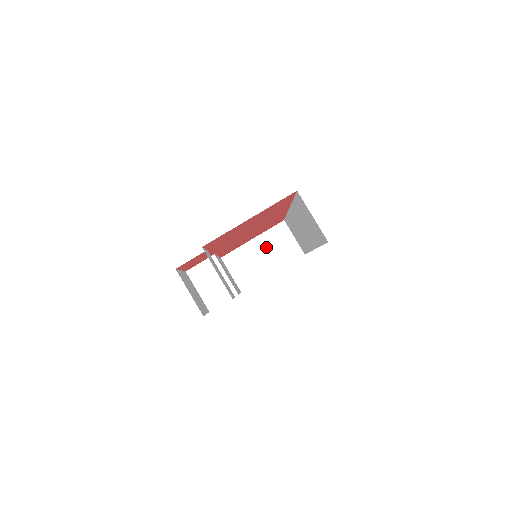
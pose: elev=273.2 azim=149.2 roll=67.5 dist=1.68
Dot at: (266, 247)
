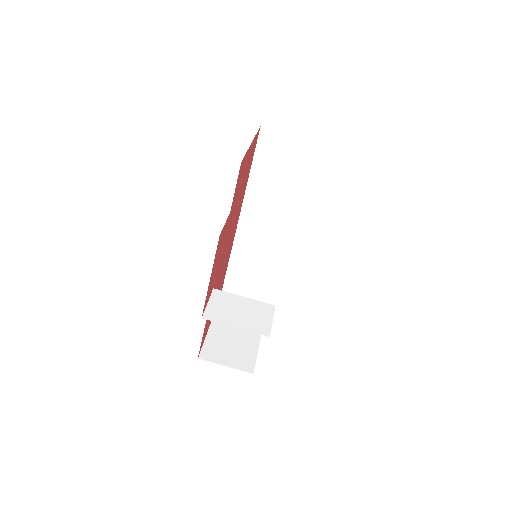
Dot at: occluded
